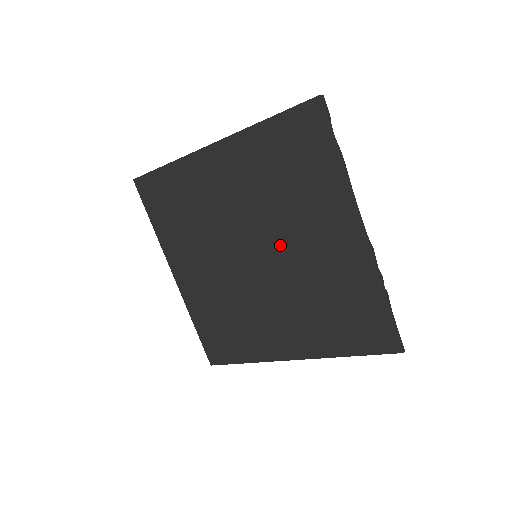
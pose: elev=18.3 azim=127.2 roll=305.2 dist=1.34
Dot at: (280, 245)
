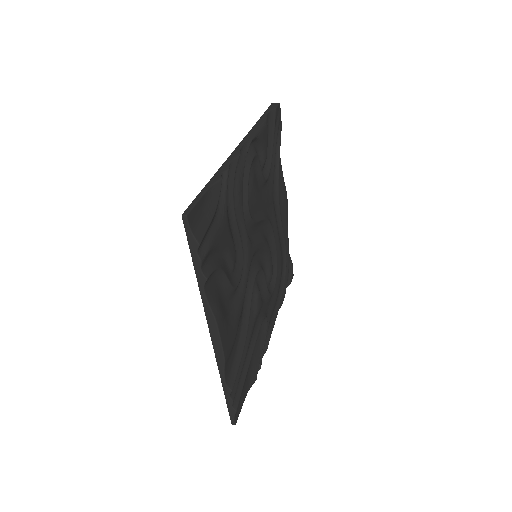
Dot at: occluded
